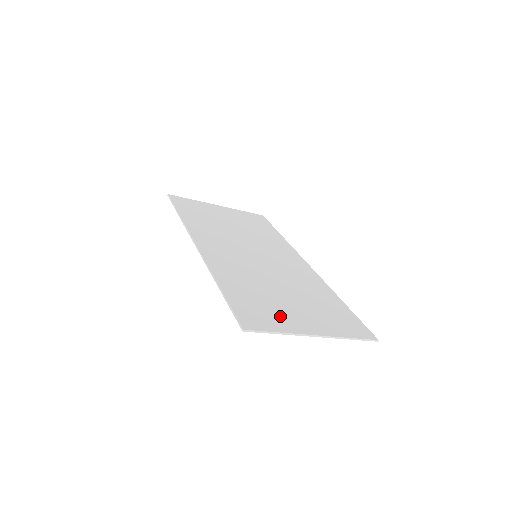
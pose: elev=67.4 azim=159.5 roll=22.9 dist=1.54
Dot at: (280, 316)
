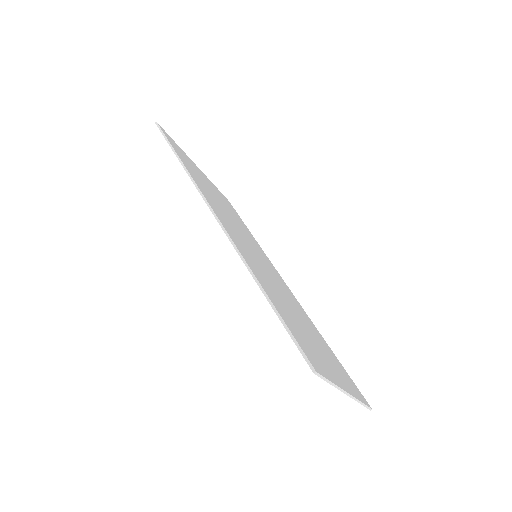
Dot at: (319, 356)
